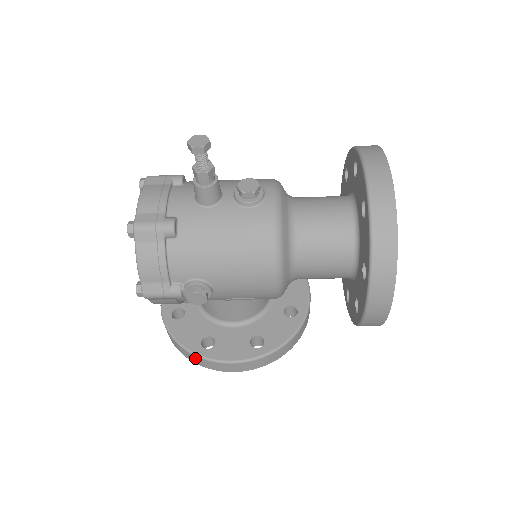
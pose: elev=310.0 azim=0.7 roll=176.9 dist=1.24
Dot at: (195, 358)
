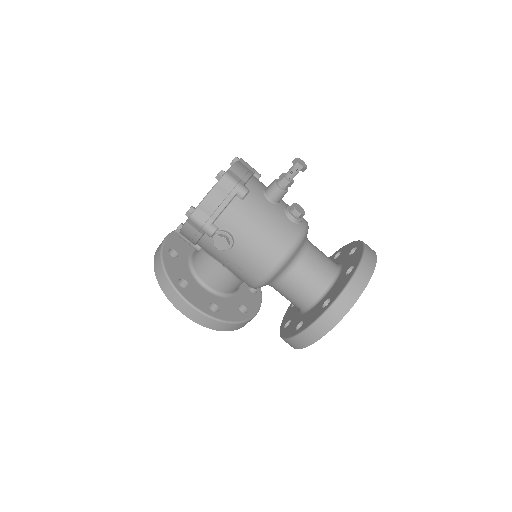
Dot at: (168, 286)
